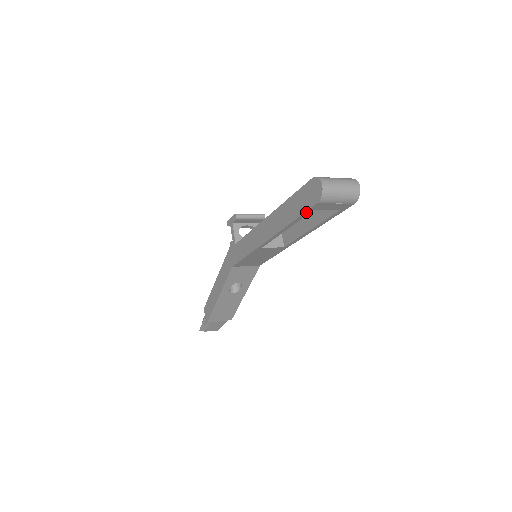
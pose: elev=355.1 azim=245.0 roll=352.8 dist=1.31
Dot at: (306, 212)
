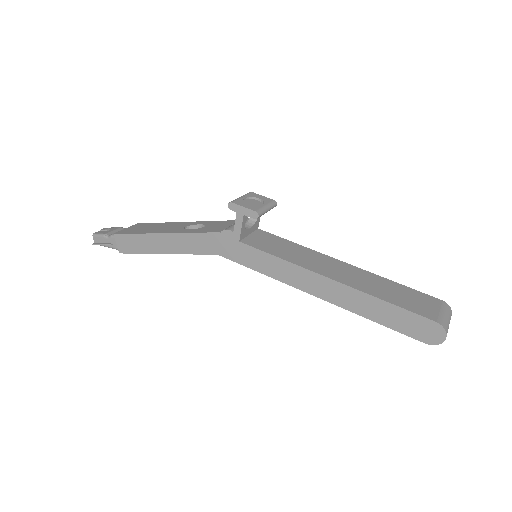
Dot at: (402, 332)
